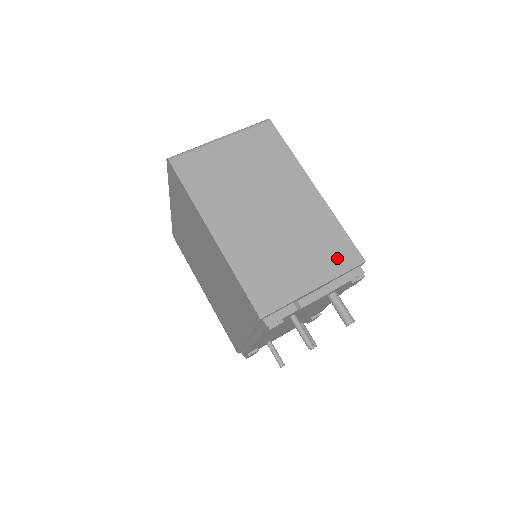
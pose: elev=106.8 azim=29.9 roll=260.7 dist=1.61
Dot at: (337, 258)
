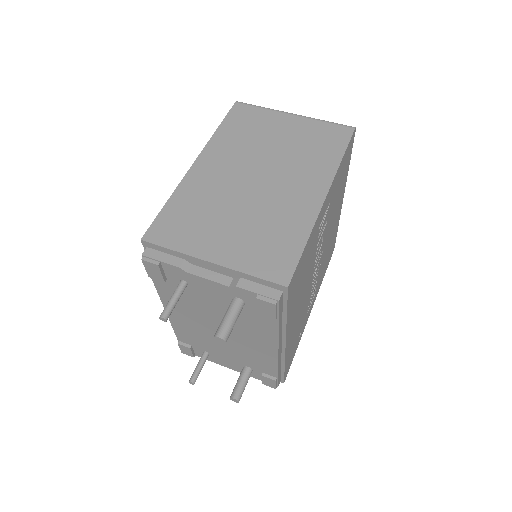
Dot at: (265, 260)
